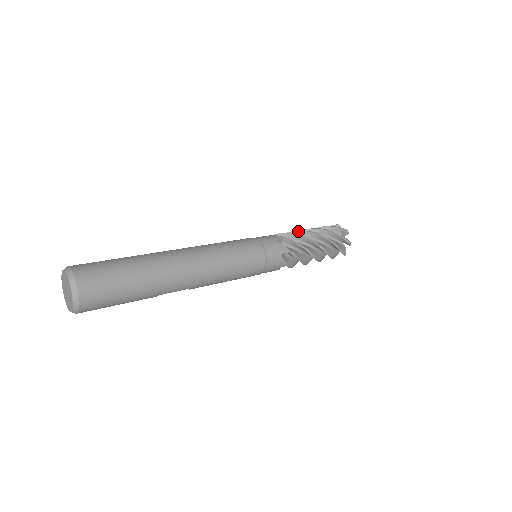
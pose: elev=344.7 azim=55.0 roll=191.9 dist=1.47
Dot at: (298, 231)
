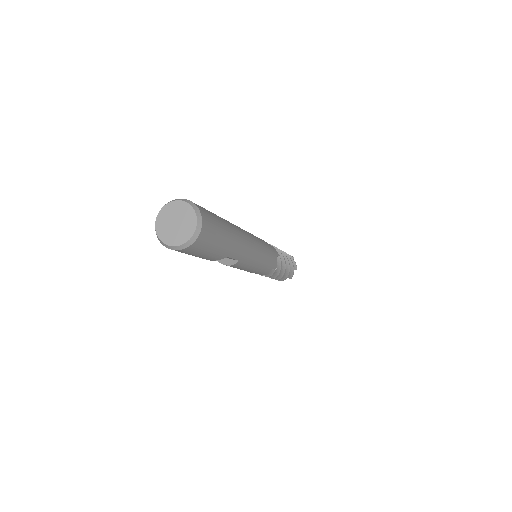
Dot at: occluded
